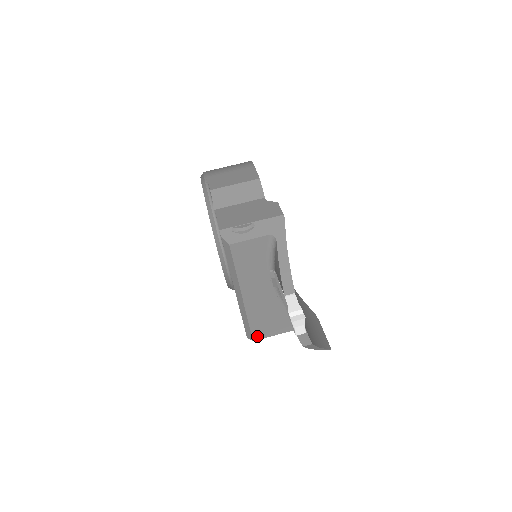
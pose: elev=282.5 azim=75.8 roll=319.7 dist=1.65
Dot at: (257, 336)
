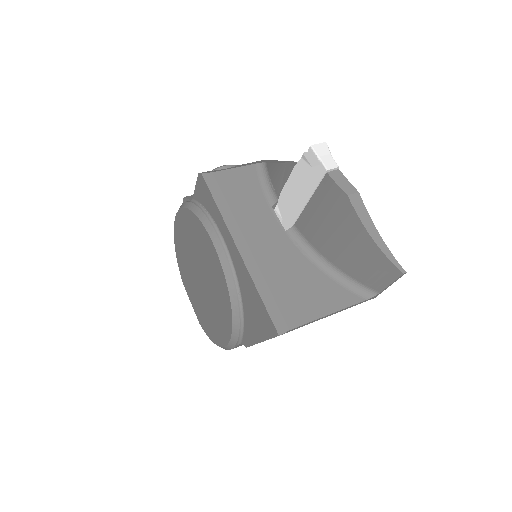
Dot at: (293, 320)
